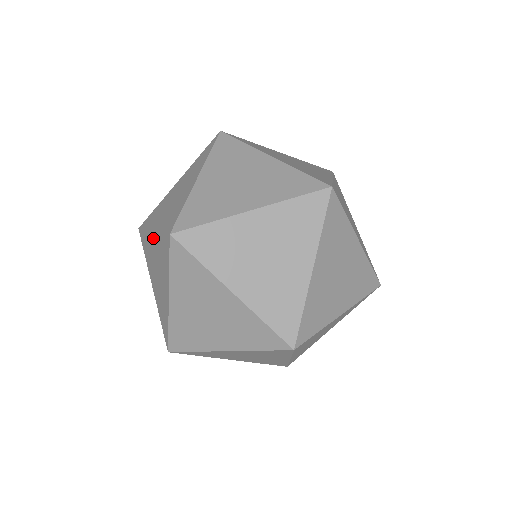
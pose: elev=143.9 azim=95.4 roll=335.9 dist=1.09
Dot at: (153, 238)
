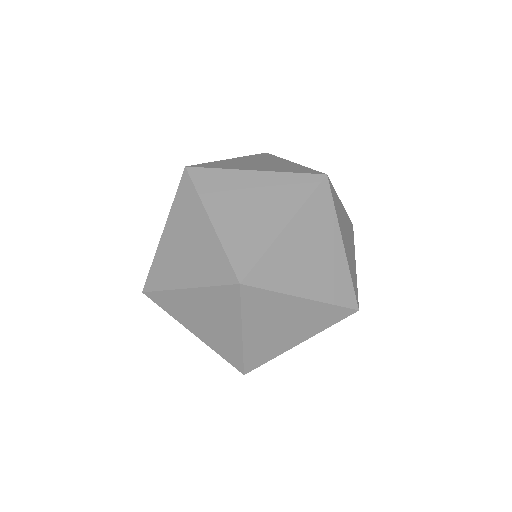
Dot at: (167, 231)
